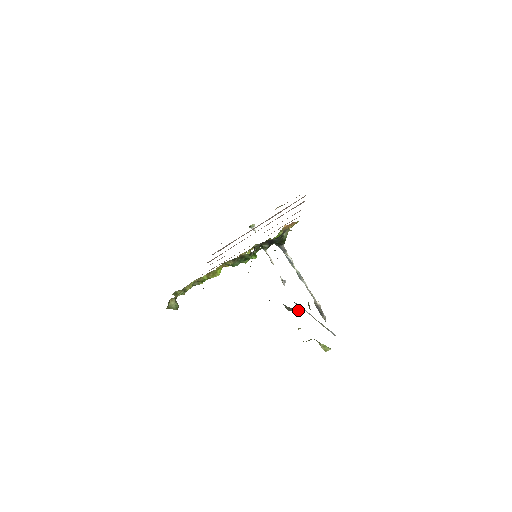
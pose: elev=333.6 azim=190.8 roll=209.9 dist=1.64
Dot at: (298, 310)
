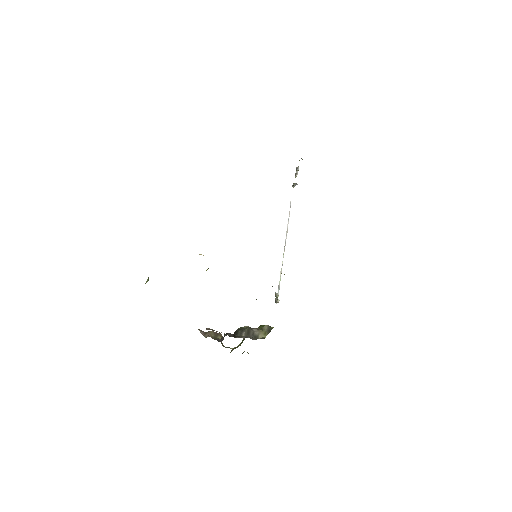
Dot at: occluded
